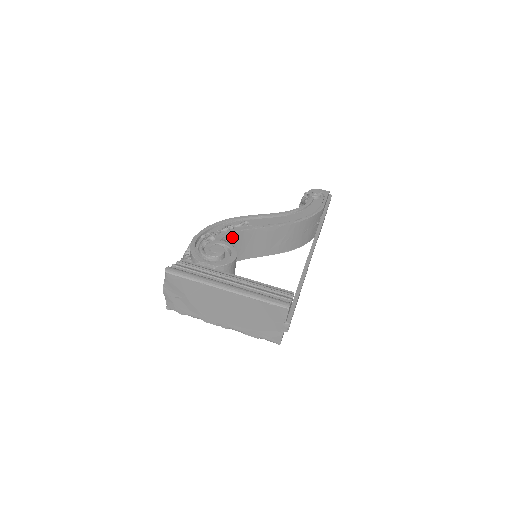
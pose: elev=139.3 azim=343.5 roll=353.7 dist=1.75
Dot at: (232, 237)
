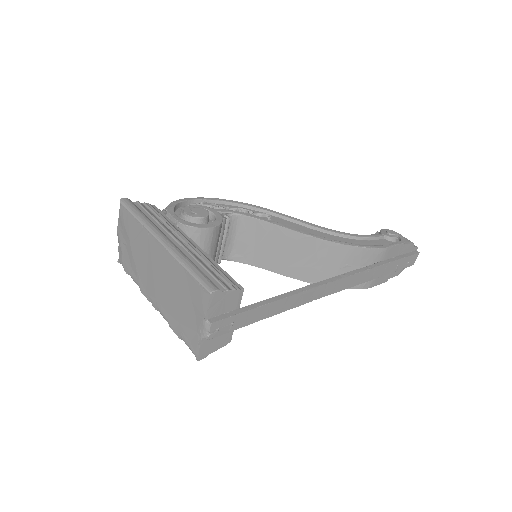
Dot at: (238, 220)
